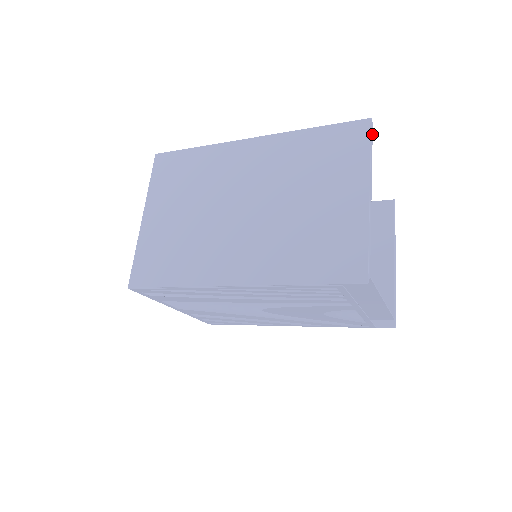
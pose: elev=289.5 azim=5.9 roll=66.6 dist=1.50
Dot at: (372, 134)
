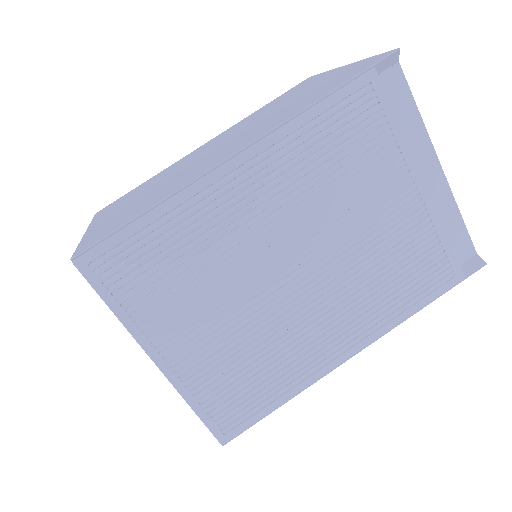
Dot at: occluded
